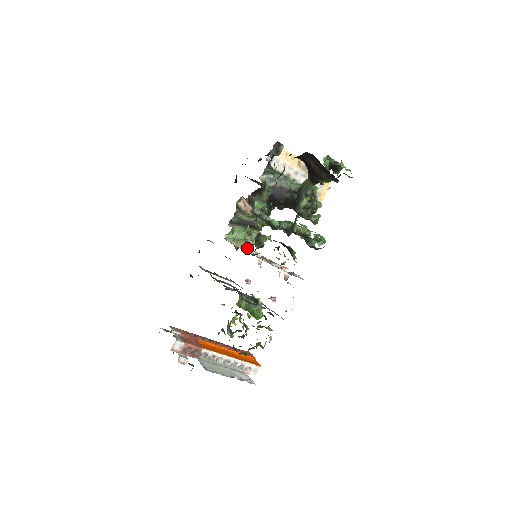
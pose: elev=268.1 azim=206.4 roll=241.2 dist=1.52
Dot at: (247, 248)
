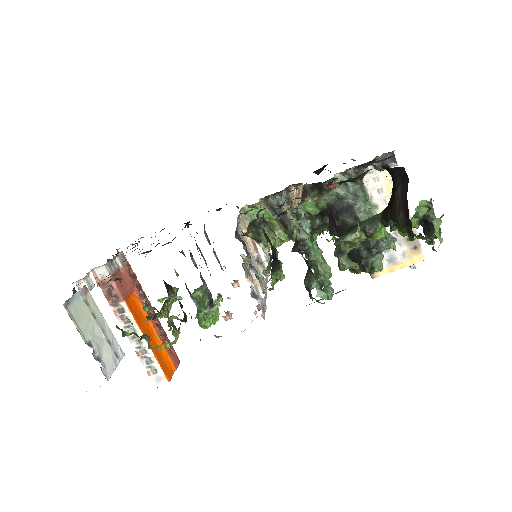
Dot at: occluded
